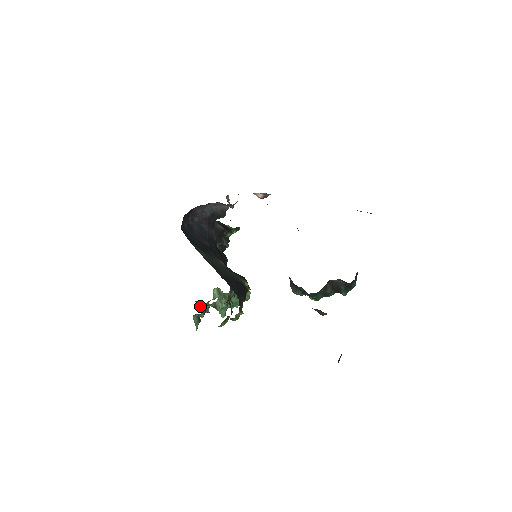
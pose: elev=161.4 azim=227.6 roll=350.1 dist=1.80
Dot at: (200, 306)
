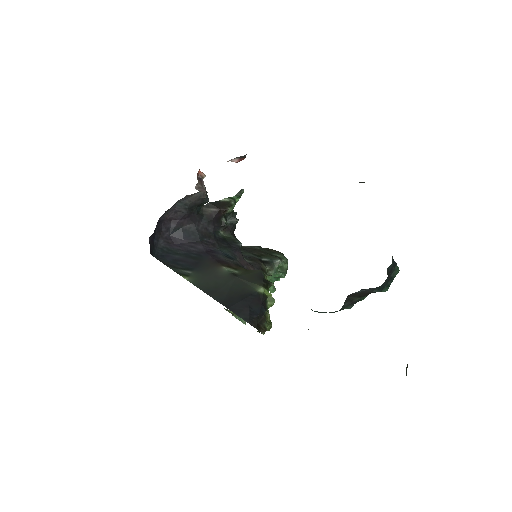
Dot at: (230, 312)
